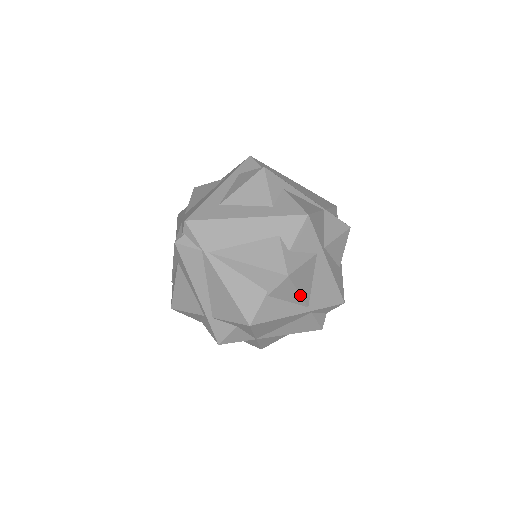
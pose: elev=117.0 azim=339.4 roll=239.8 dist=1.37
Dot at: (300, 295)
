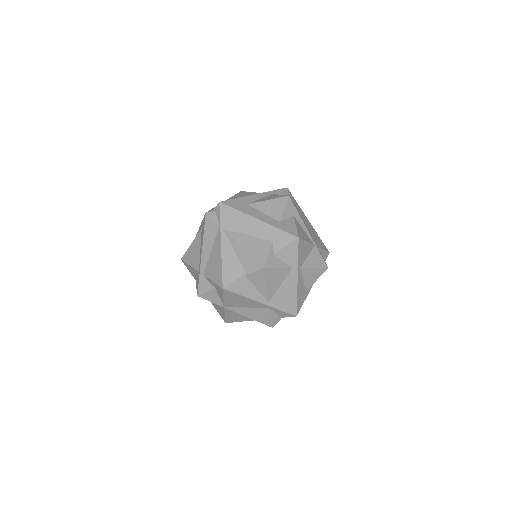
Dot at: (267, 288)
